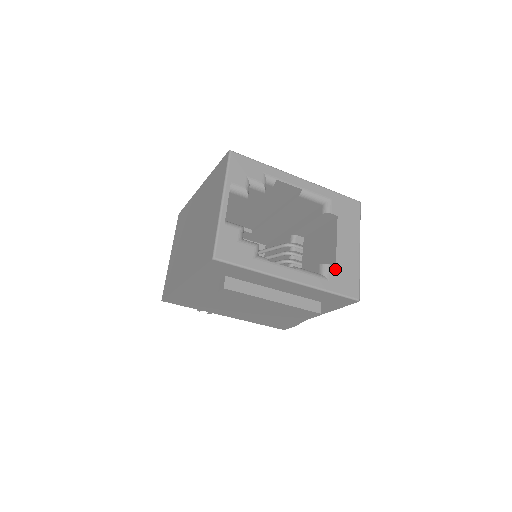
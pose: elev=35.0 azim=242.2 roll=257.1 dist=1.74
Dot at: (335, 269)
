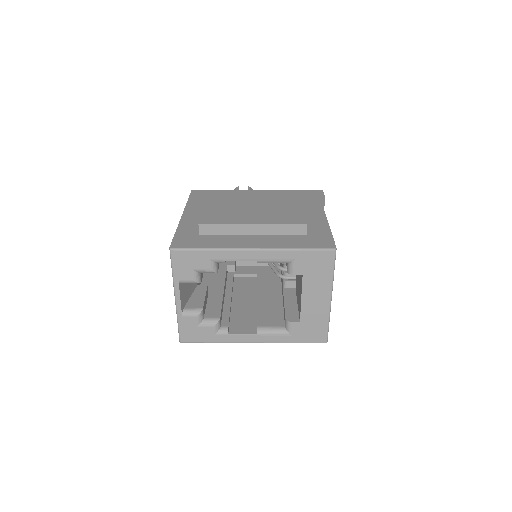
Dot at: (299, 325)
